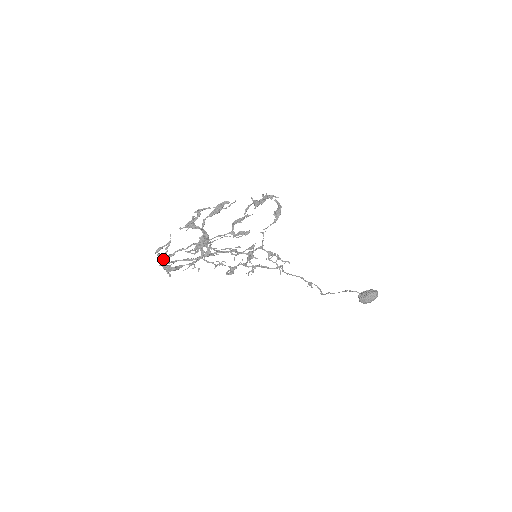
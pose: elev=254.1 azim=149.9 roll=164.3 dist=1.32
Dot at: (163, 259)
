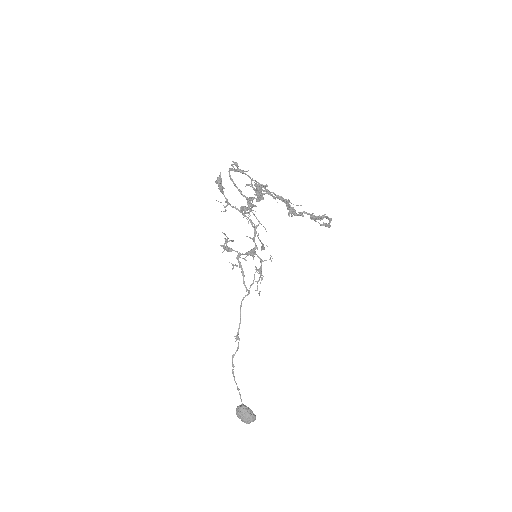
Dot at: (231, 169)
